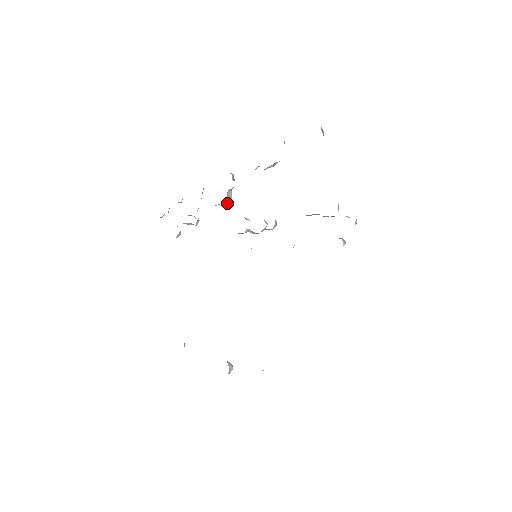
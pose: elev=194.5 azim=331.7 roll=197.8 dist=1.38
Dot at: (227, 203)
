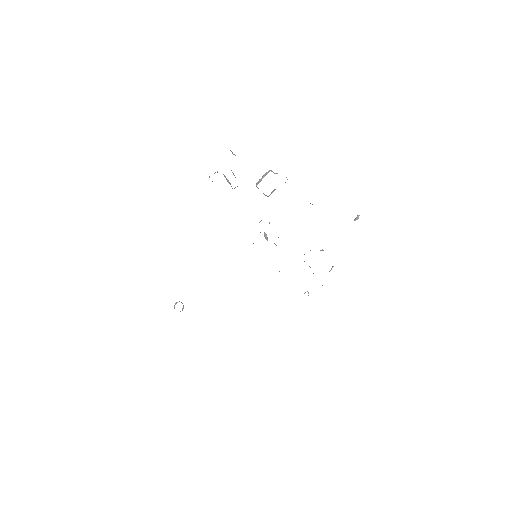
Dot at: (266, 195)
